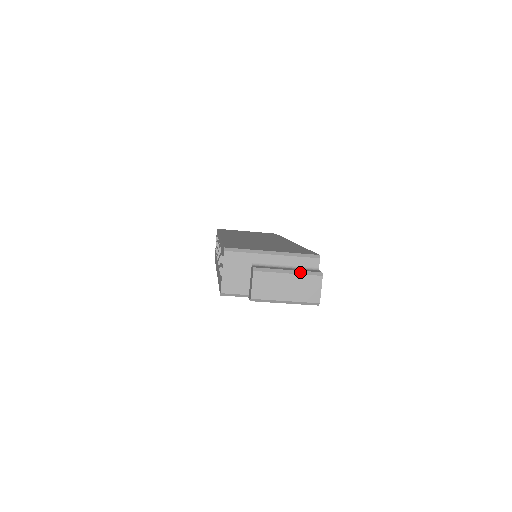
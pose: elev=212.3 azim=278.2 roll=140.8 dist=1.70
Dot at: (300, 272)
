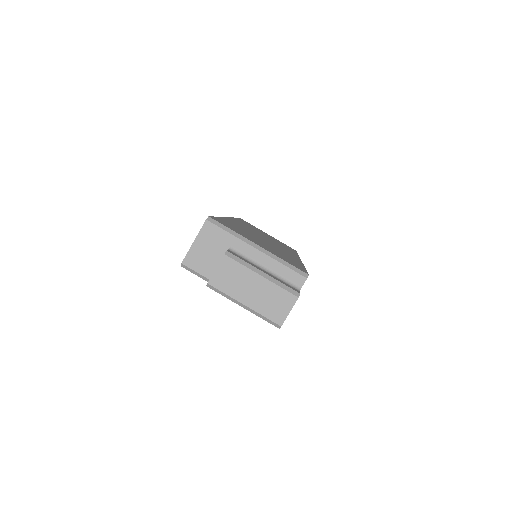
Dot at: (275, 281)
